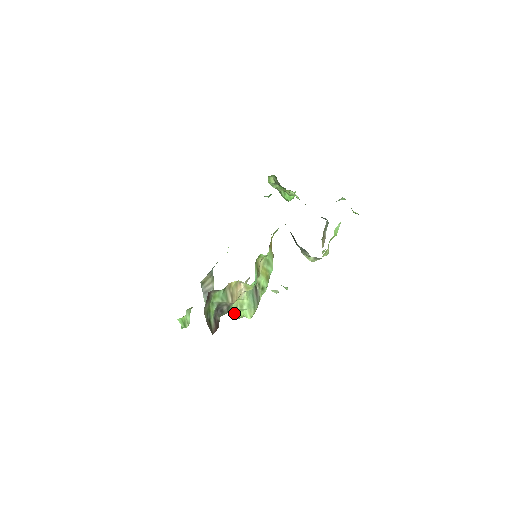
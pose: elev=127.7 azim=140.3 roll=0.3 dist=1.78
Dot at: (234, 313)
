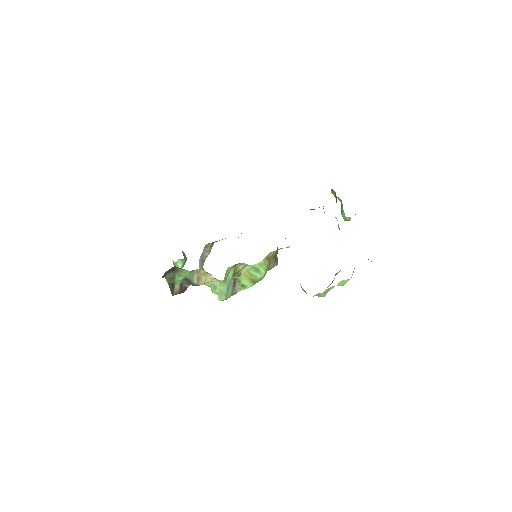
Dot at: (211, 288)
